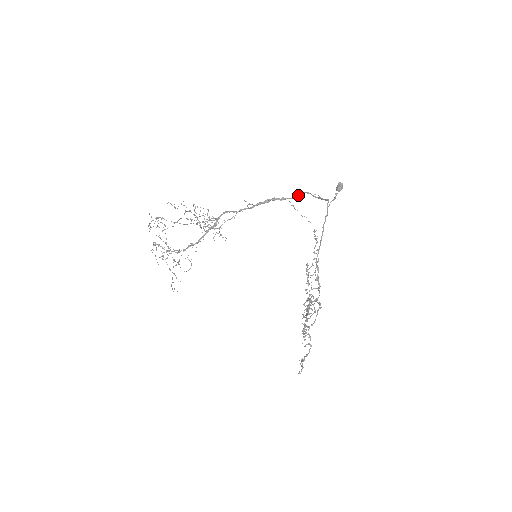
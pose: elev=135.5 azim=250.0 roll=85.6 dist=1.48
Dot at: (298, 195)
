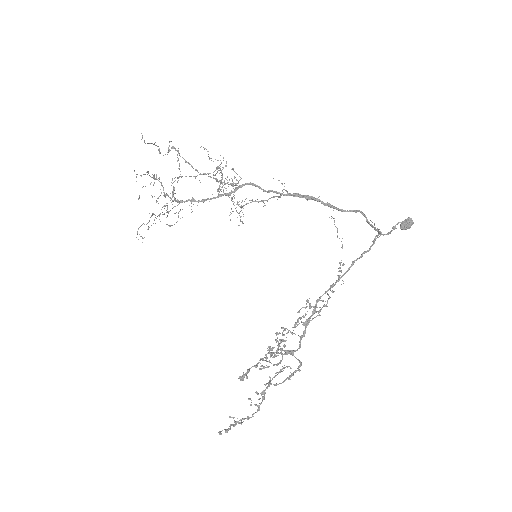
Dot at: (349, 210)
